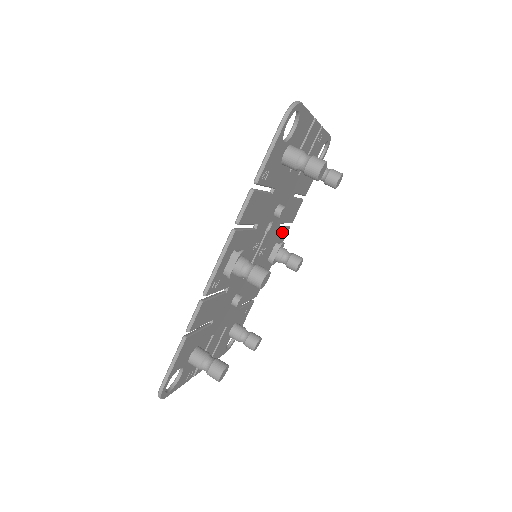
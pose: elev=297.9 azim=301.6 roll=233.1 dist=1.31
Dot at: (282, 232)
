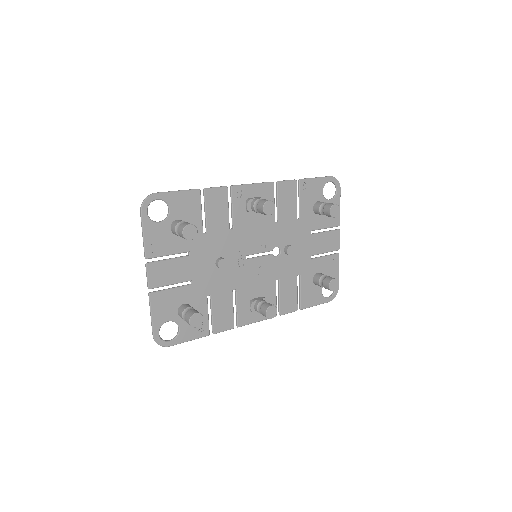
Dot at: (272, 299)
